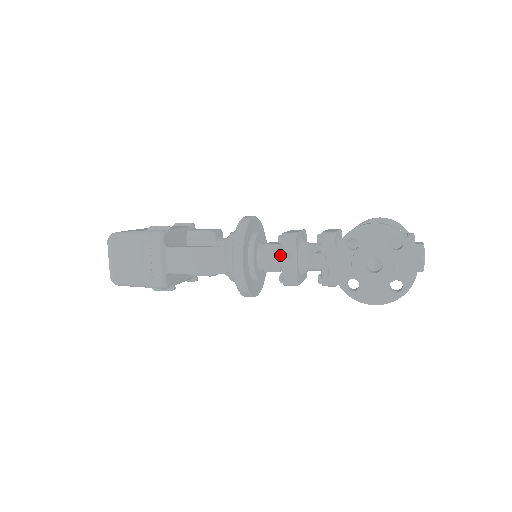
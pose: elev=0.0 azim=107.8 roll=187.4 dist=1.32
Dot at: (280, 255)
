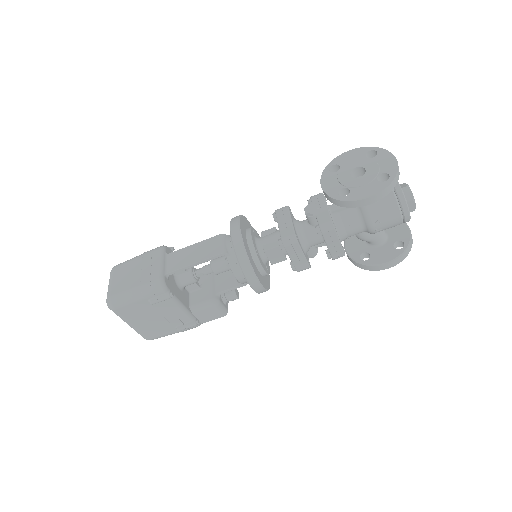
Dot at: (277, 232)
